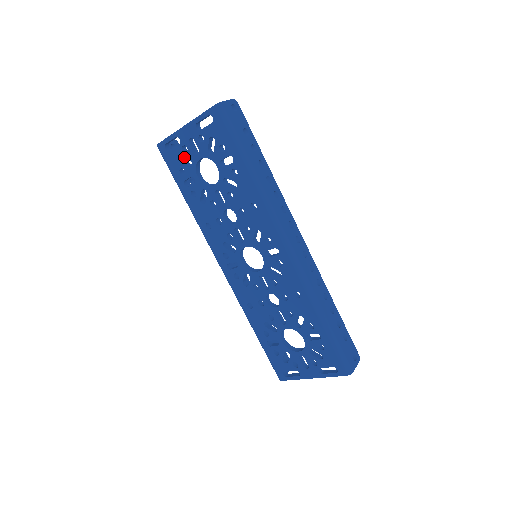
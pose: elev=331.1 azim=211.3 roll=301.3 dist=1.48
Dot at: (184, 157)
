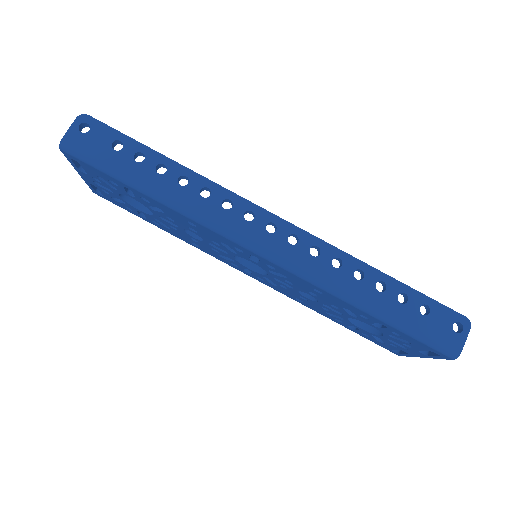
Dot at: (113, 197)
